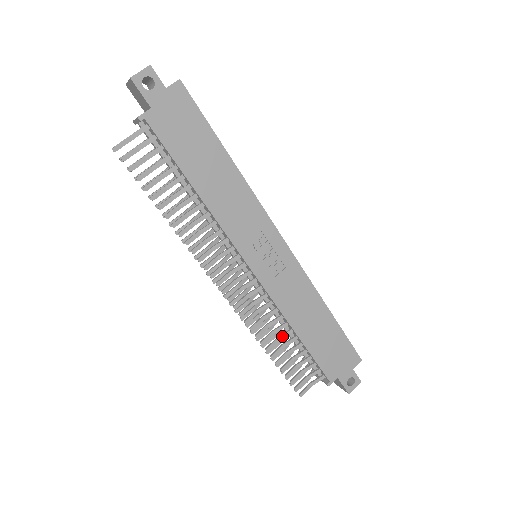
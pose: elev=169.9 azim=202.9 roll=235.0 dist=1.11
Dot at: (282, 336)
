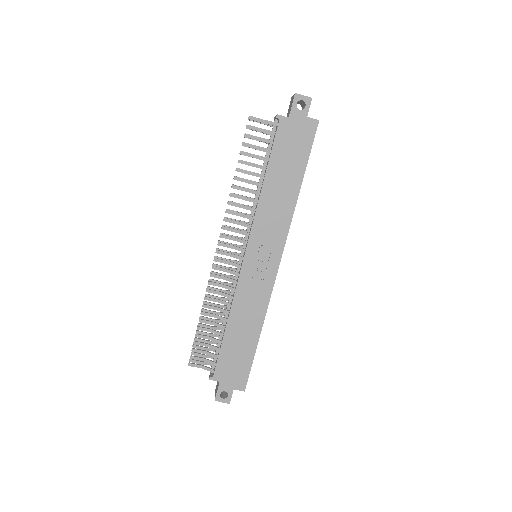
Dot at: (218, 316)
